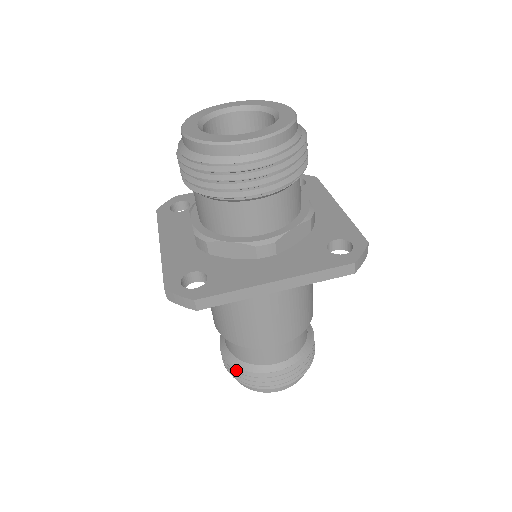
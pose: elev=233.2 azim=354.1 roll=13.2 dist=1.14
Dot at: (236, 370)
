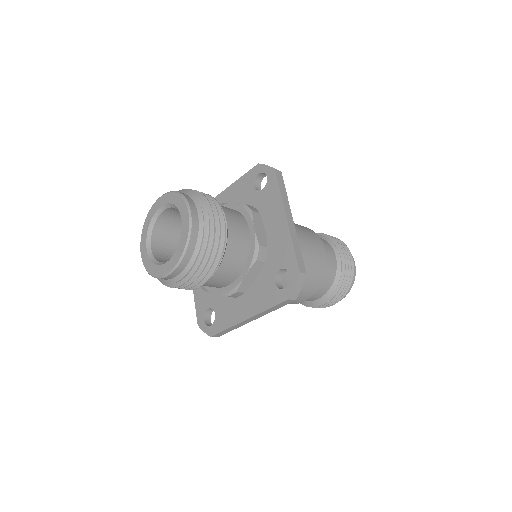
Dot at: occluded
